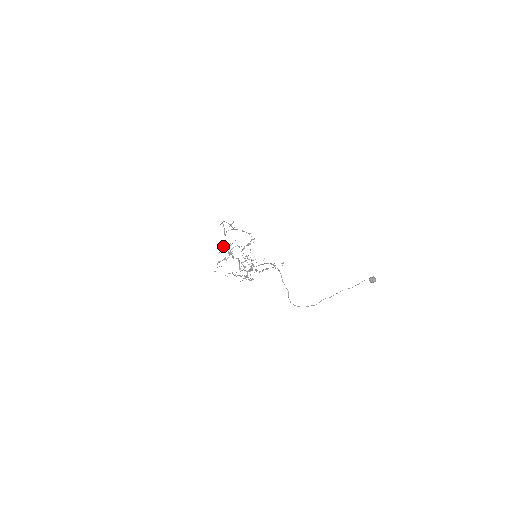
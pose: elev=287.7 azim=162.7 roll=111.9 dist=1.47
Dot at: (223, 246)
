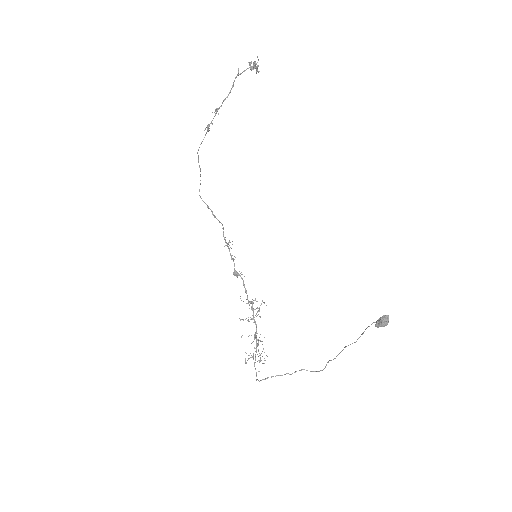
Dot at: (225, 245)
